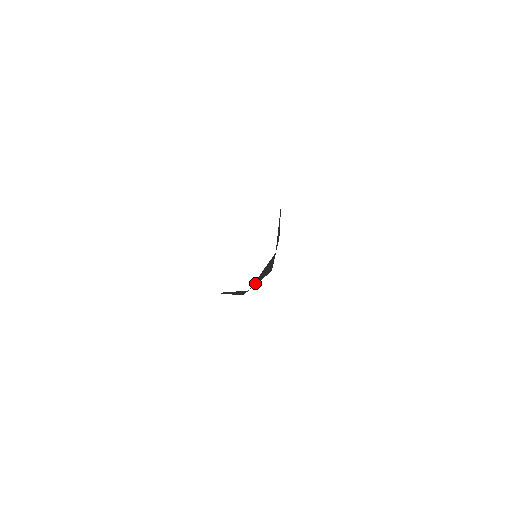
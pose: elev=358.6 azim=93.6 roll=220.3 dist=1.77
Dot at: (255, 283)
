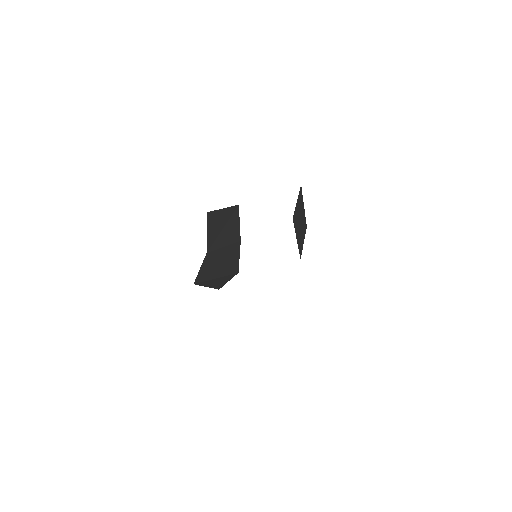
Dot at: (202, 279)
